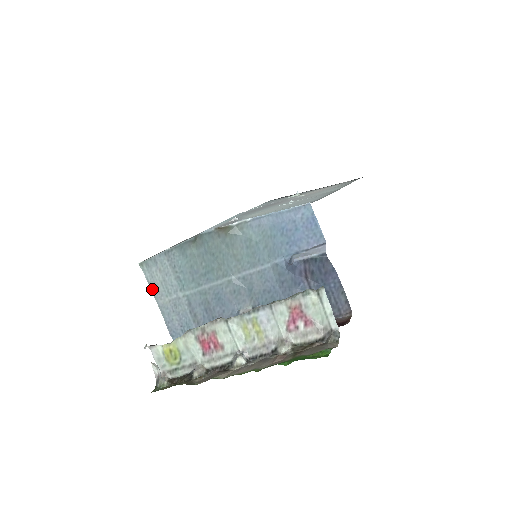
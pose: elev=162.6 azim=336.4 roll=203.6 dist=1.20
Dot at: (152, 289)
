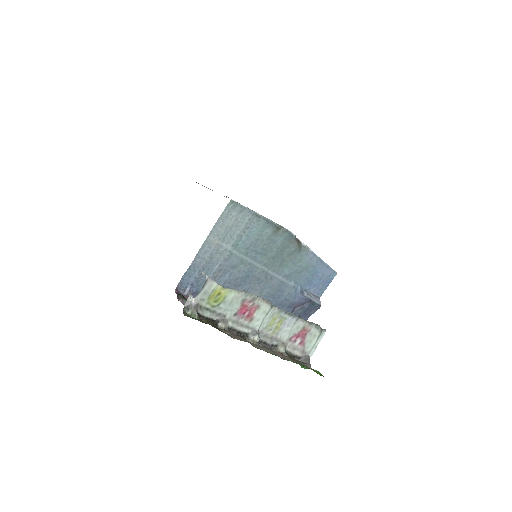
Dot at: (216, 224)
